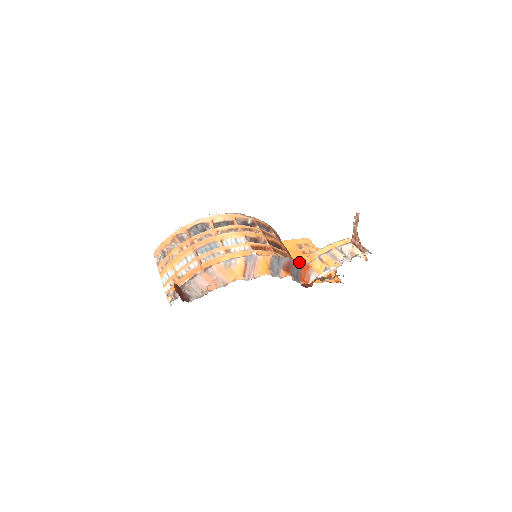
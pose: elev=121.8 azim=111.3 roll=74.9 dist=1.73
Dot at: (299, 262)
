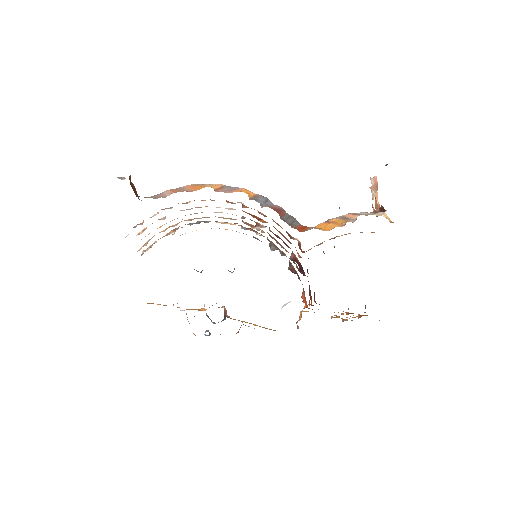
Dot at: occluded
